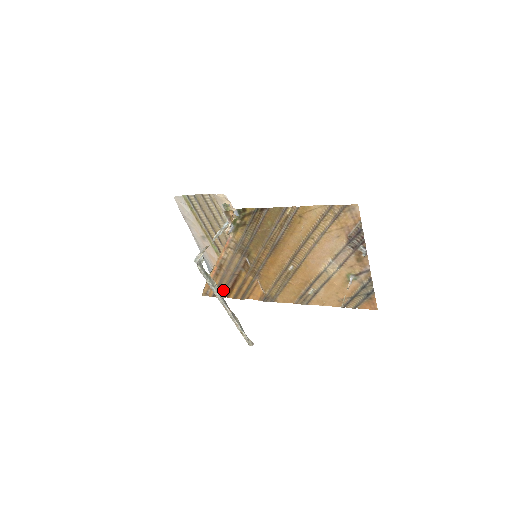
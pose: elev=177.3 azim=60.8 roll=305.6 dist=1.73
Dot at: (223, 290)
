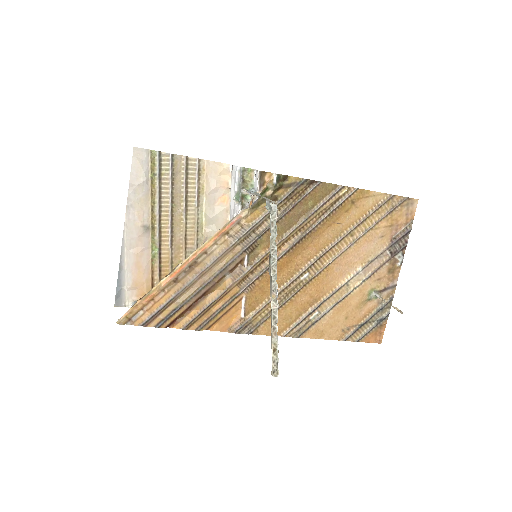
Dot at: (172, 311)
